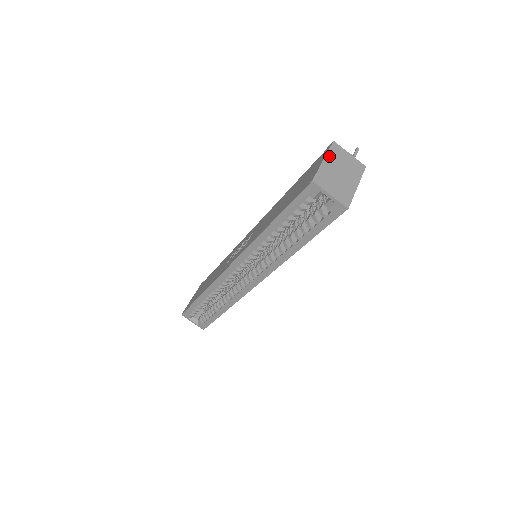
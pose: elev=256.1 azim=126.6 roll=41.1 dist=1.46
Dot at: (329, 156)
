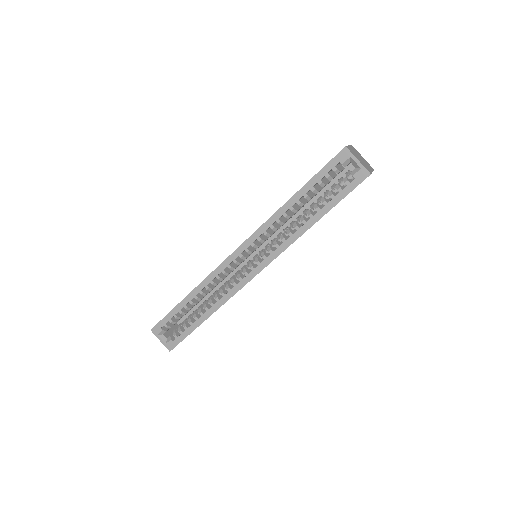
Dot at: (351, 147)
